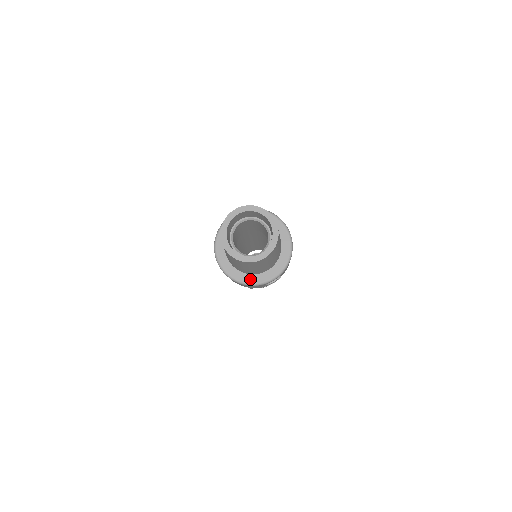
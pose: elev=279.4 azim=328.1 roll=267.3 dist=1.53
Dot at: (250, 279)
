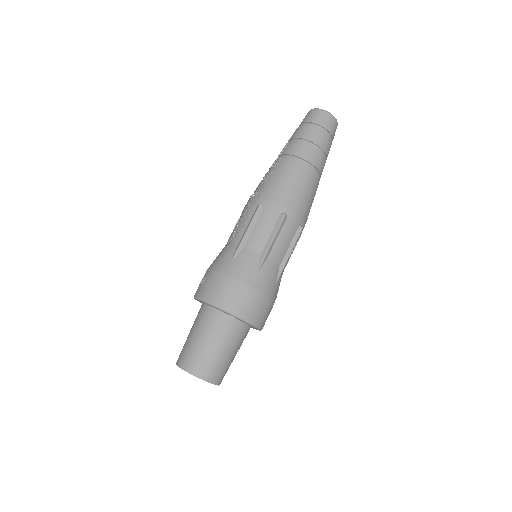
Dot at: occluded
